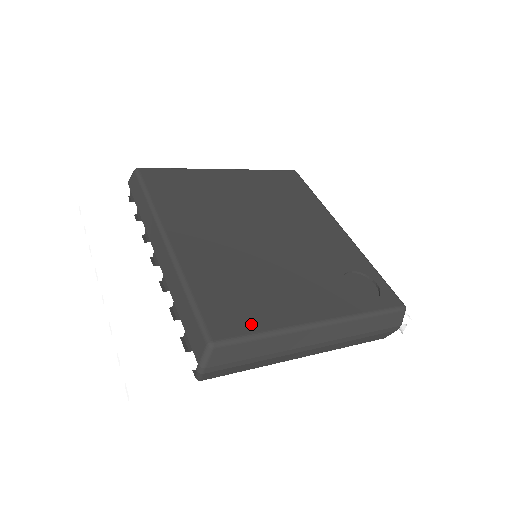
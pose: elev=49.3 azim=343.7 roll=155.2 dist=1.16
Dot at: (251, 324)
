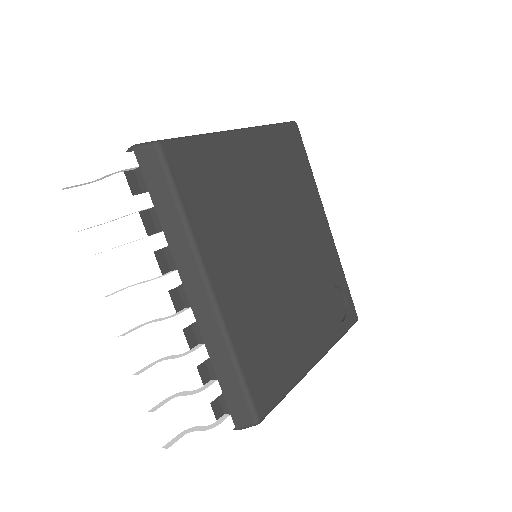
Dot at: (281, 386)
